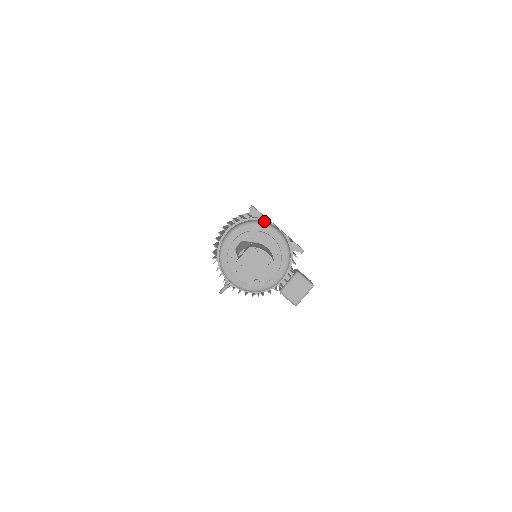
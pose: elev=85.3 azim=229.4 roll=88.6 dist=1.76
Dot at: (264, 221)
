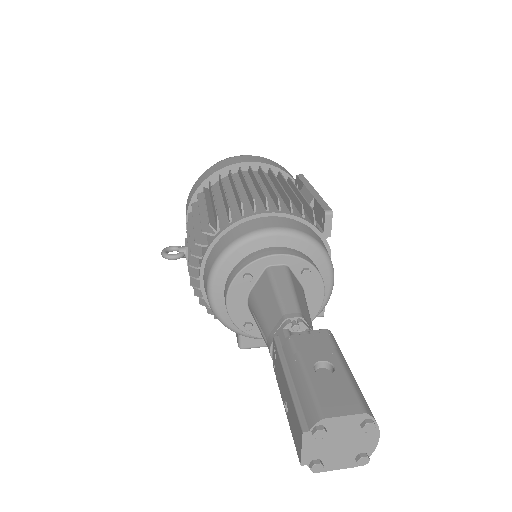
Dot at: (327, 249)
